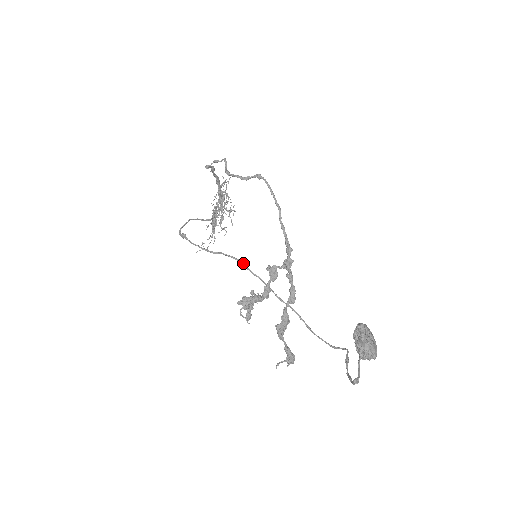
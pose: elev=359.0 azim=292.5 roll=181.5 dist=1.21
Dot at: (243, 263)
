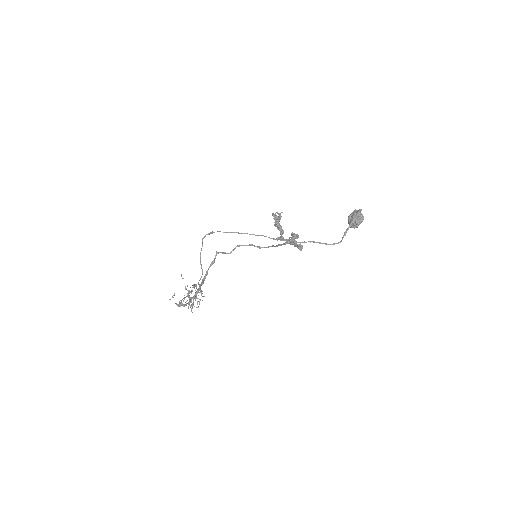
Dot at: (260, 235)
